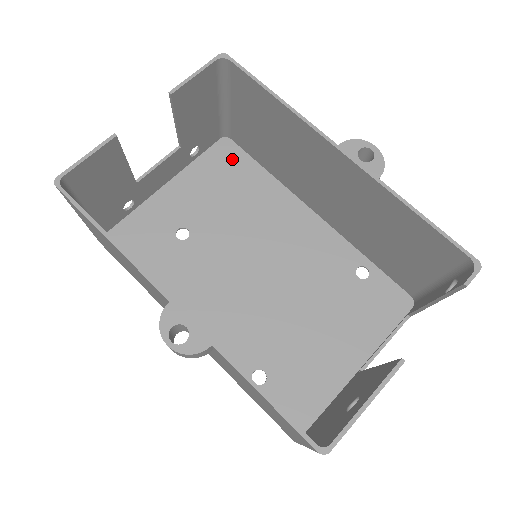
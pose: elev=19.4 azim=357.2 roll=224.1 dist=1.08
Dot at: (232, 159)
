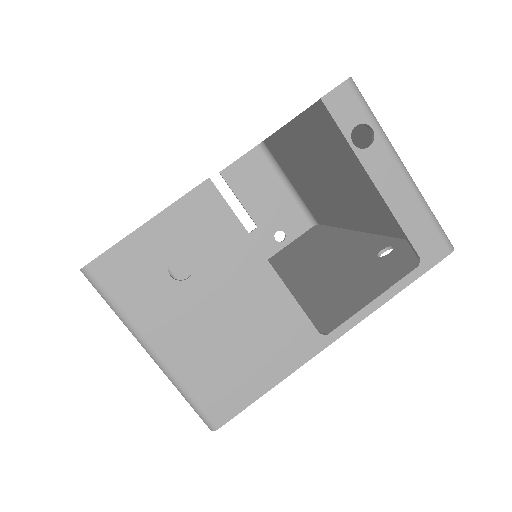
Dot at: (312, 234)
